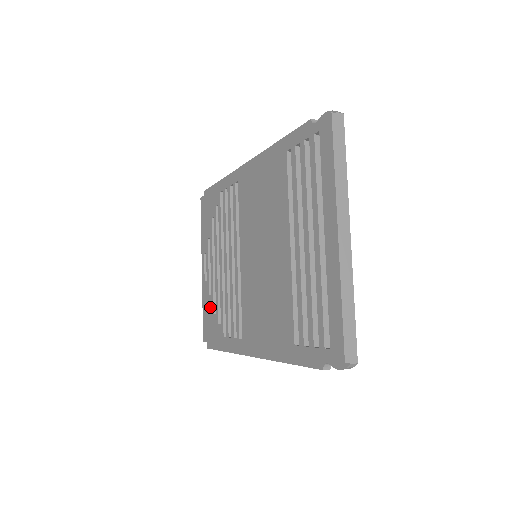
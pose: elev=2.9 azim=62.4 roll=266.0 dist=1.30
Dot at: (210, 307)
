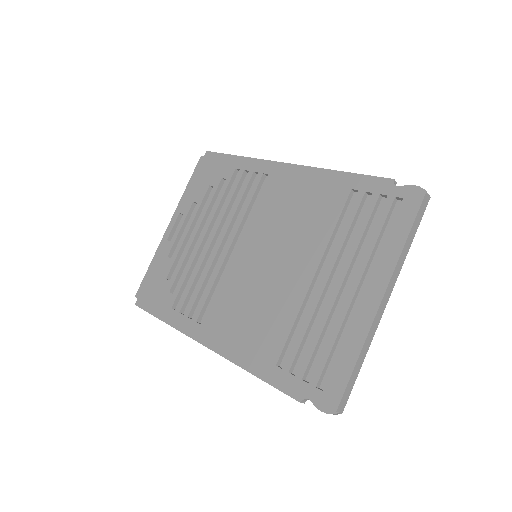
Dot at: (164, 269)
